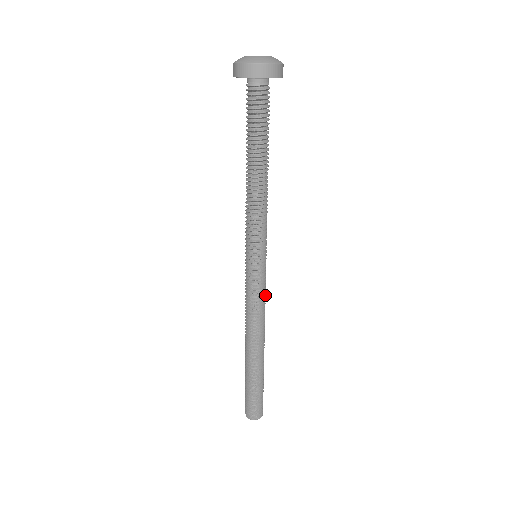
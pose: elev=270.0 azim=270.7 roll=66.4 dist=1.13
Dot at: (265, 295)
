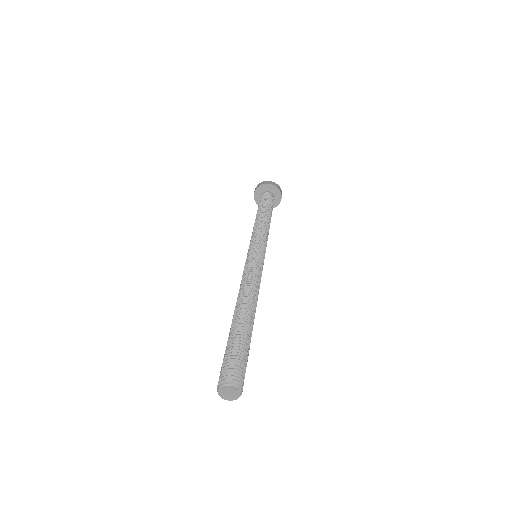
Dot at: (261, 276)
